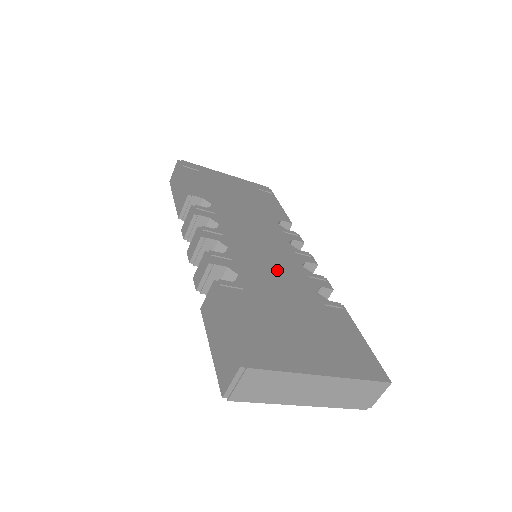
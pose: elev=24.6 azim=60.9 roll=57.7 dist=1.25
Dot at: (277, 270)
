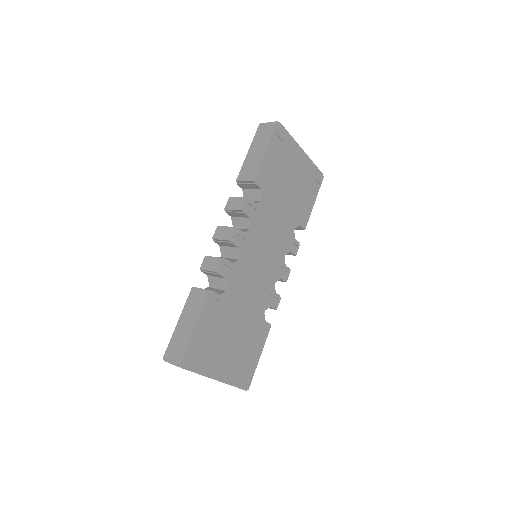
Dot at: (255, 286)
